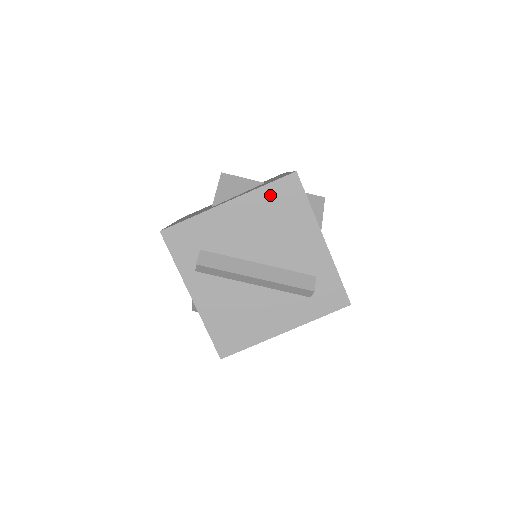
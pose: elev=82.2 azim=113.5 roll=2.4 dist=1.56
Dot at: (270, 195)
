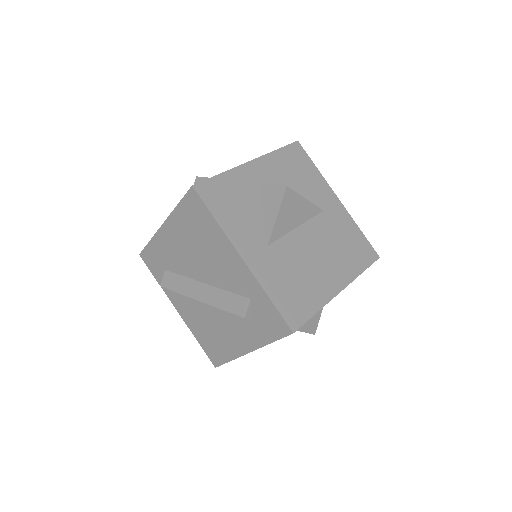
Dot at: (185, 214)
